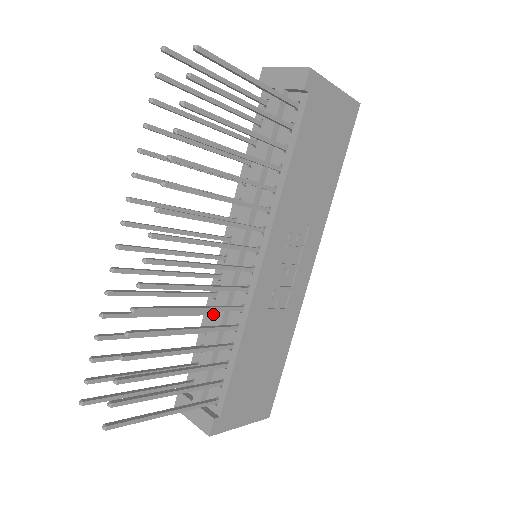
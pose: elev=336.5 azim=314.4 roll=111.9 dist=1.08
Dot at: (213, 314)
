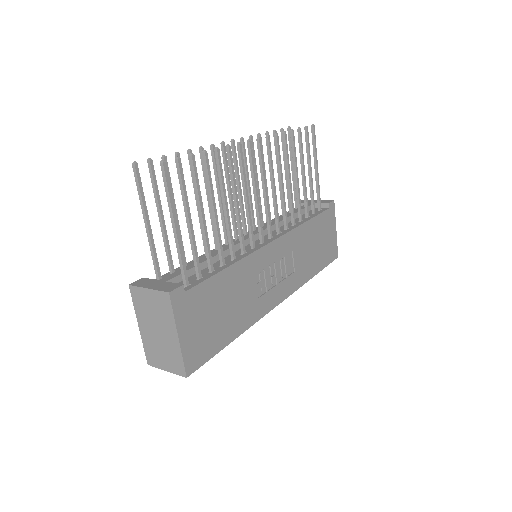
Dot at: occluded
